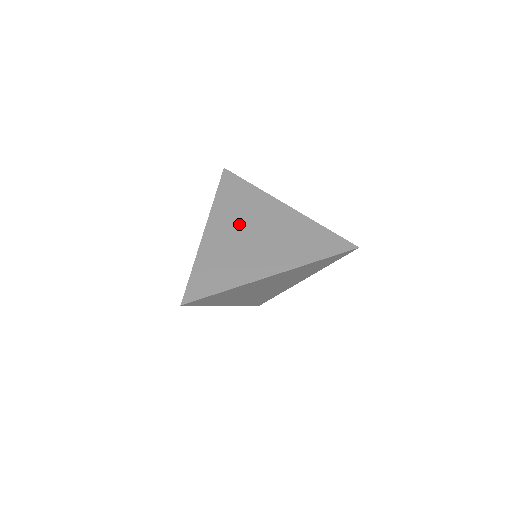
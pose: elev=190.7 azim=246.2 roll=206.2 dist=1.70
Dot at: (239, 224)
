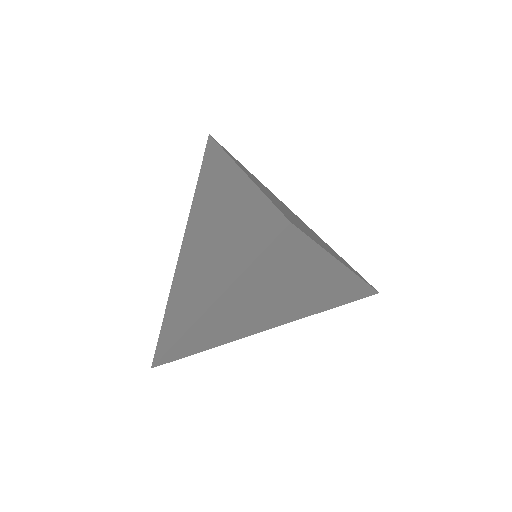
Dot at: (270, 193)
